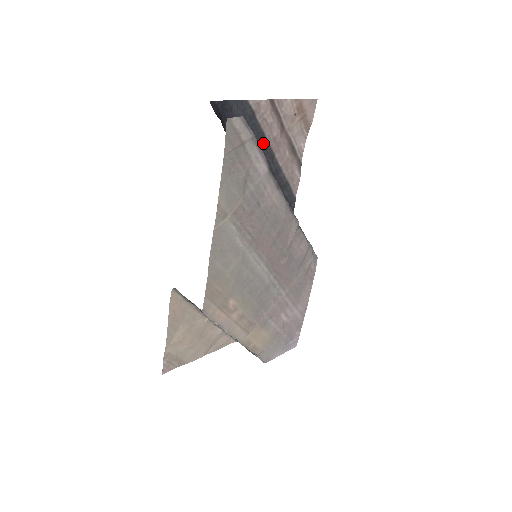
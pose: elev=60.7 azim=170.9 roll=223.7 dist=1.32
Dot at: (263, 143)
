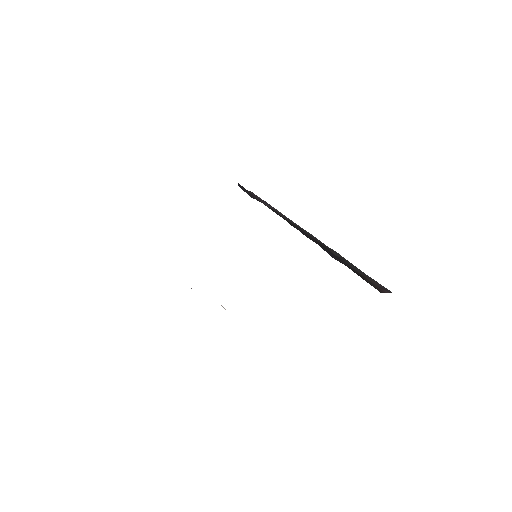
Dot at: occluded
